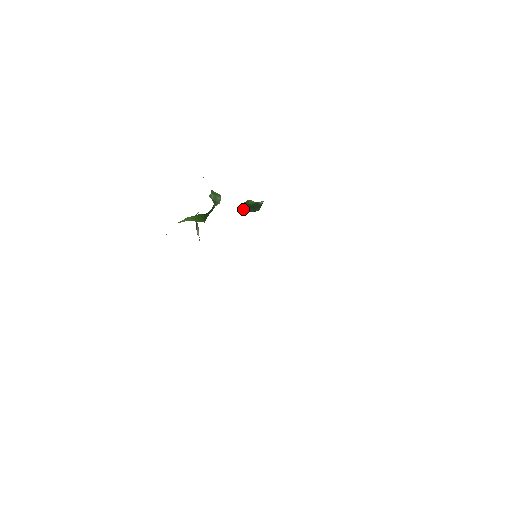
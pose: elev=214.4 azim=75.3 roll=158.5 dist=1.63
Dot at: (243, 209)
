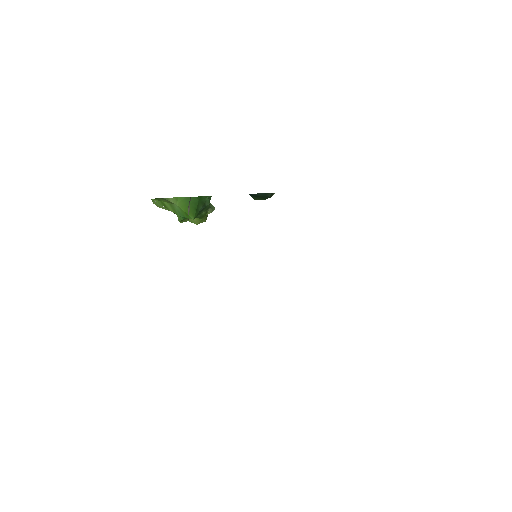
Dot at: occluded
